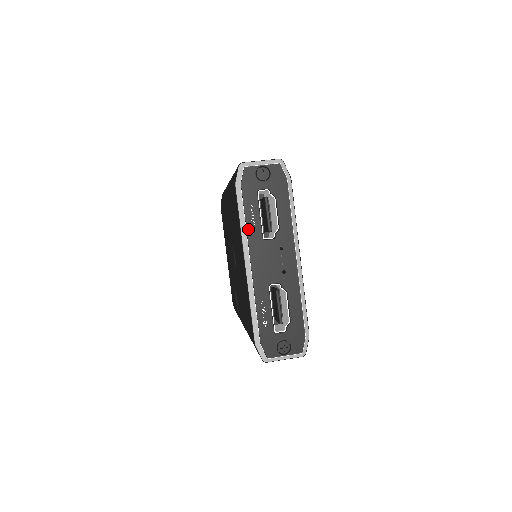
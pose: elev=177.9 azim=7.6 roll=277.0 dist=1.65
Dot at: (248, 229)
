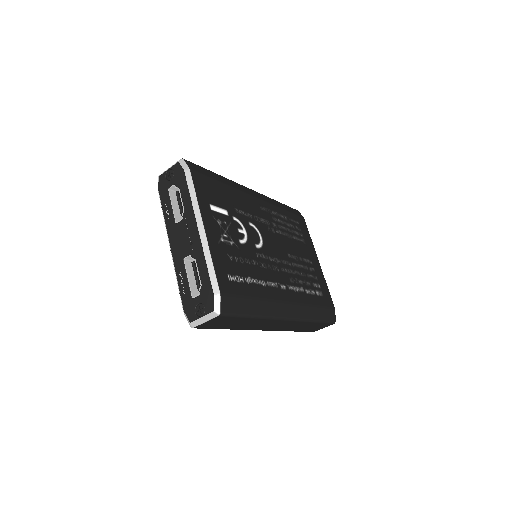
Dot at: (166, 220)
